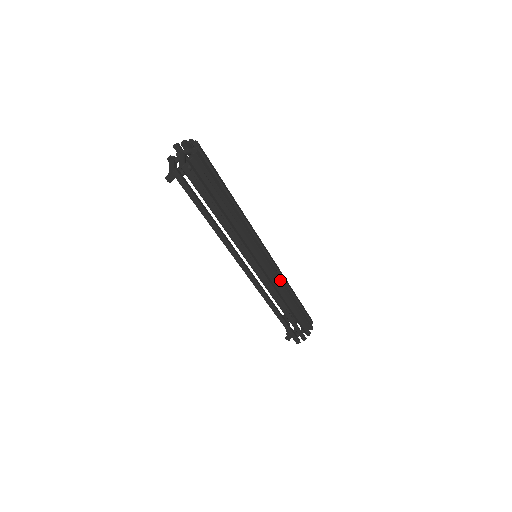
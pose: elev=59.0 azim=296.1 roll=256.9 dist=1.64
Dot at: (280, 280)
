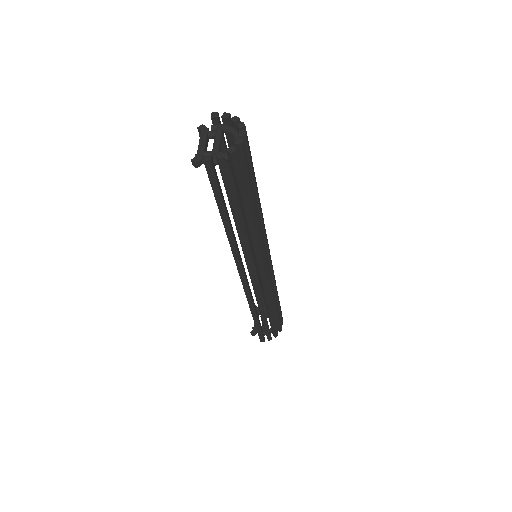
Dot at: (271, 286)
